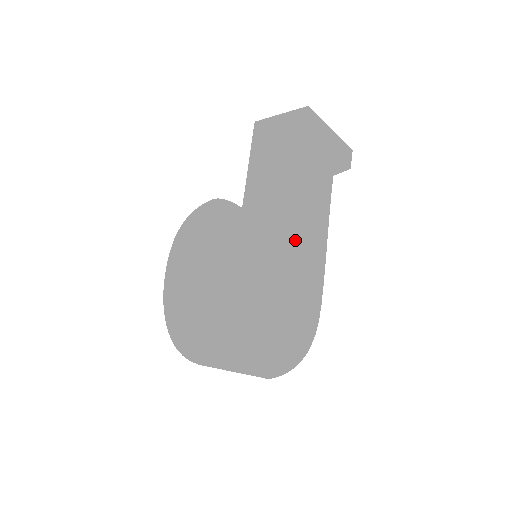
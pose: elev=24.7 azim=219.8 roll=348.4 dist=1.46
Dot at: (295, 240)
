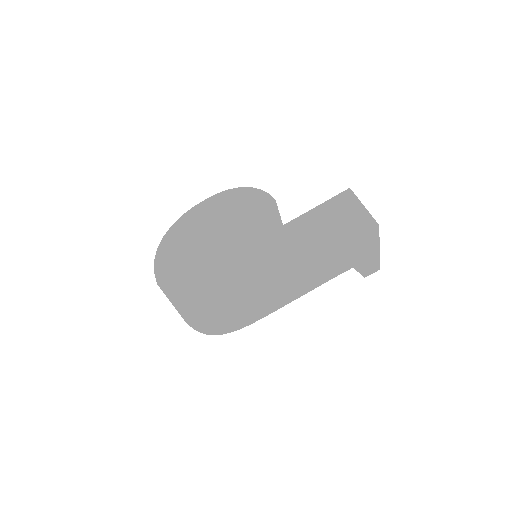
Dot at: (279, 280)
